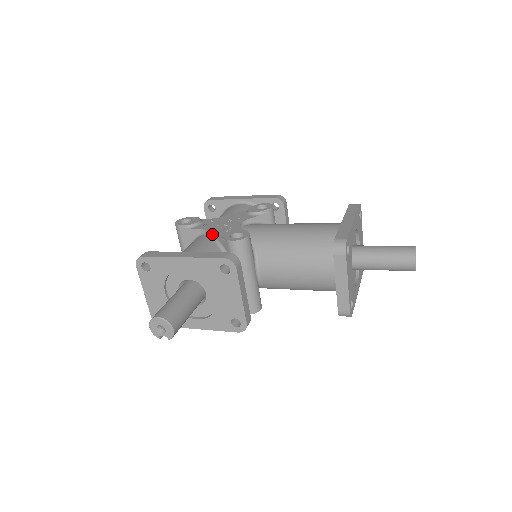
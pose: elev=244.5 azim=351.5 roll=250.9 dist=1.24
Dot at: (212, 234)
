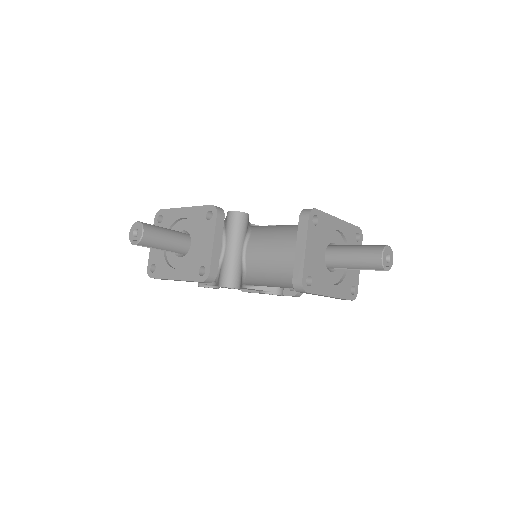
Dot at: (224, 220)
